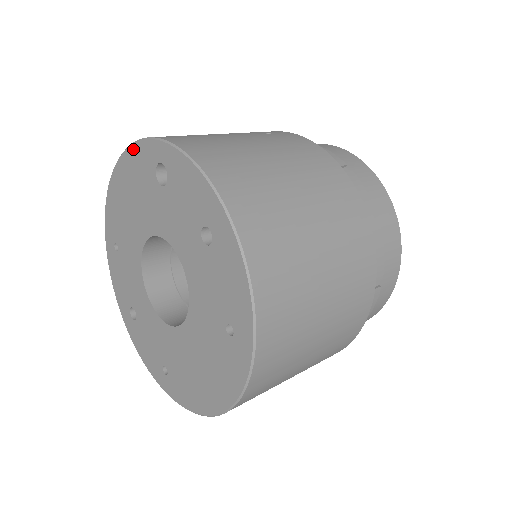
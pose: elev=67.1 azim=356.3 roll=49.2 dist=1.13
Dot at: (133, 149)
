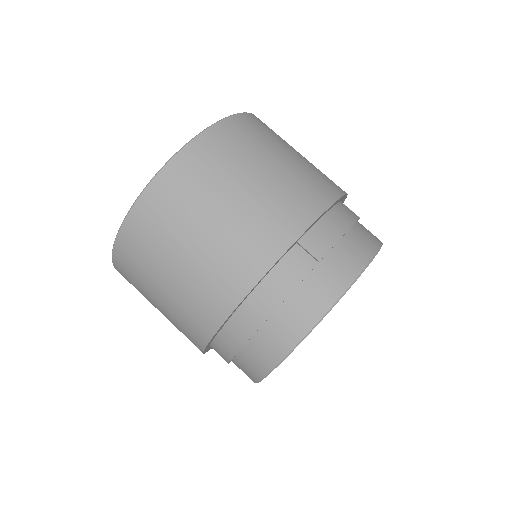
Dot at: occluded
